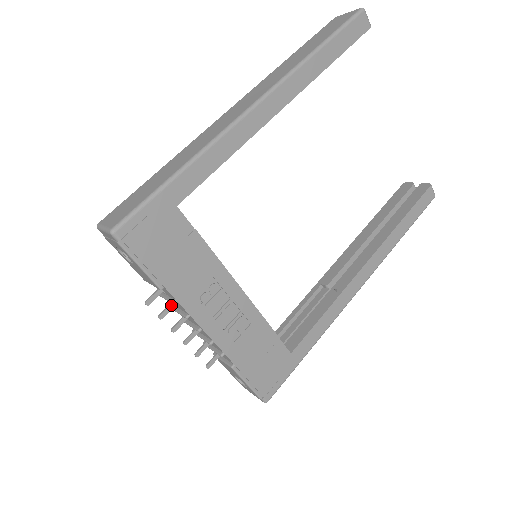
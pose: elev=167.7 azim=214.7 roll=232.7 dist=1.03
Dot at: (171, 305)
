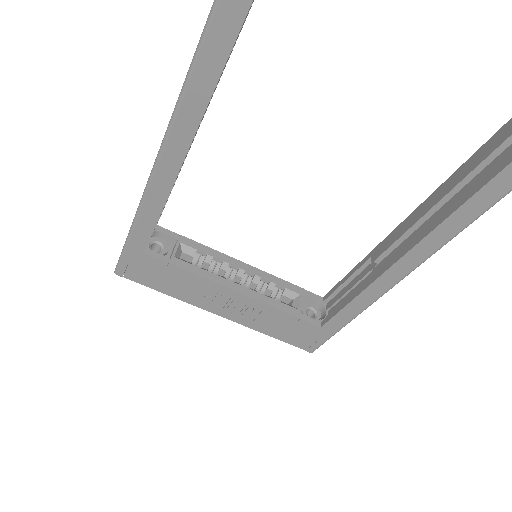
Dot at: occluded
